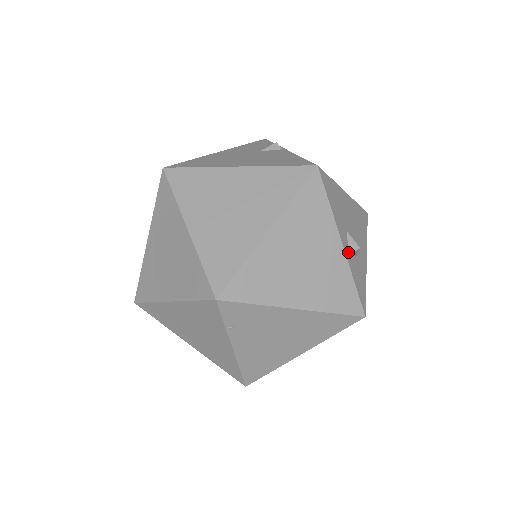
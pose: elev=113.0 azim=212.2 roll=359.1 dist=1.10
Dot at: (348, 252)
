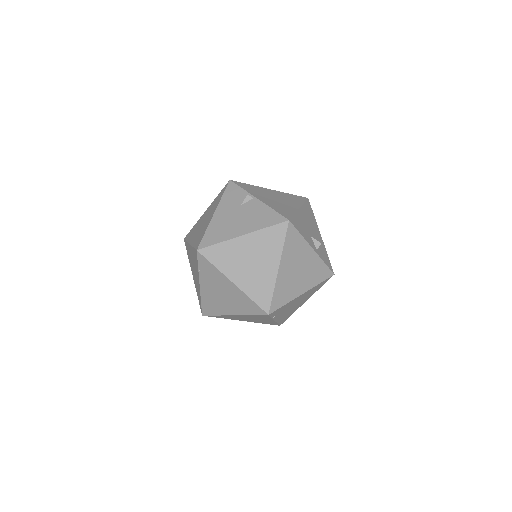
Dot at: (316, 249)
